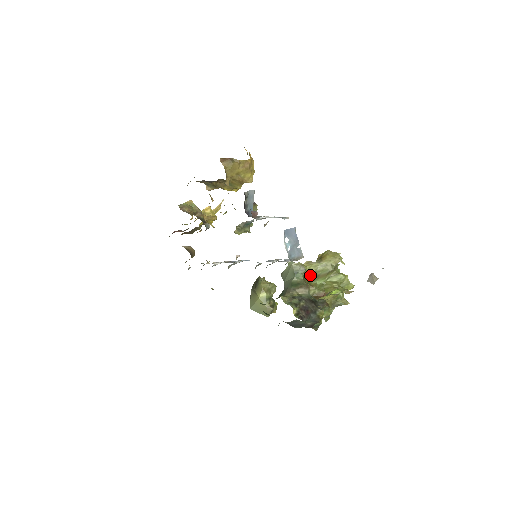
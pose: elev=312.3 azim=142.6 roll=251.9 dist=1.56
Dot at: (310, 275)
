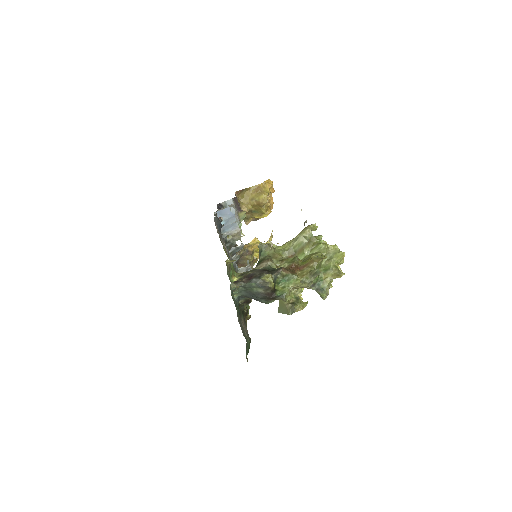
Dot at: (286, 253)
